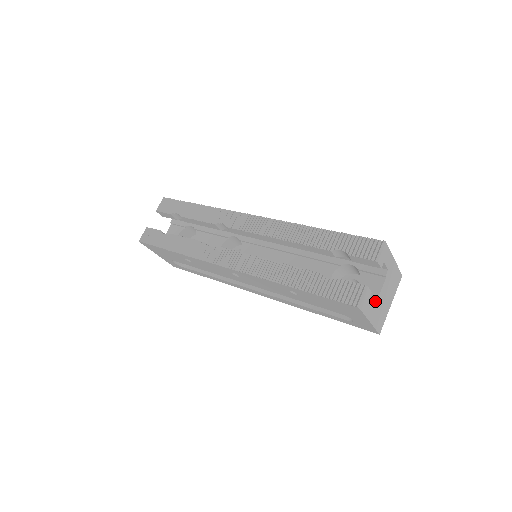
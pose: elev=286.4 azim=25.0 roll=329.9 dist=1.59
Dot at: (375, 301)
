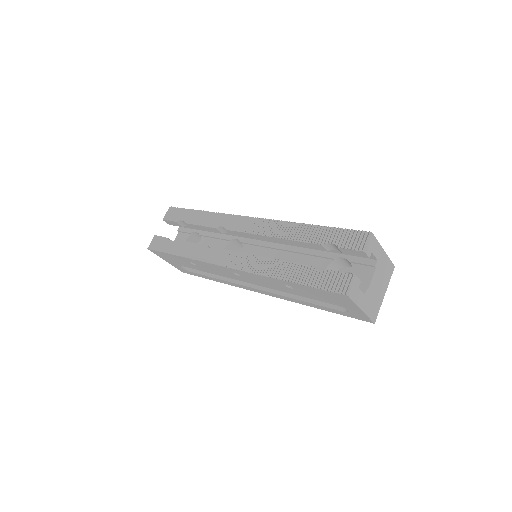
Dot at: (366, 290)
